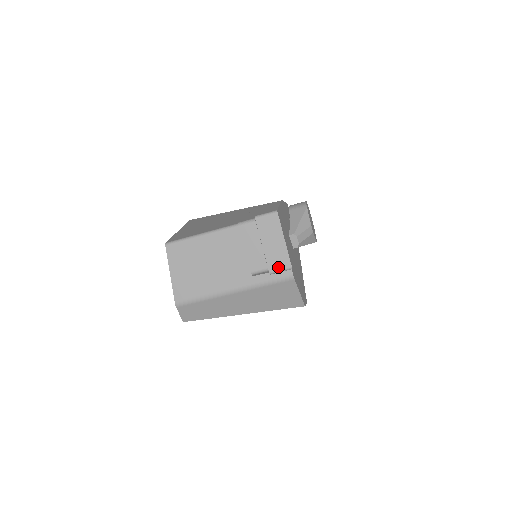
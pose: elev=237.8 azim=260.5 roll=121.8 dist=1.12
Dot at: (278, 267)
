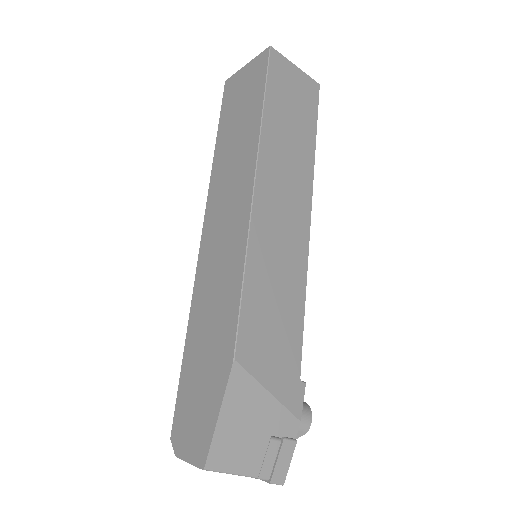
Dot at: occluded
